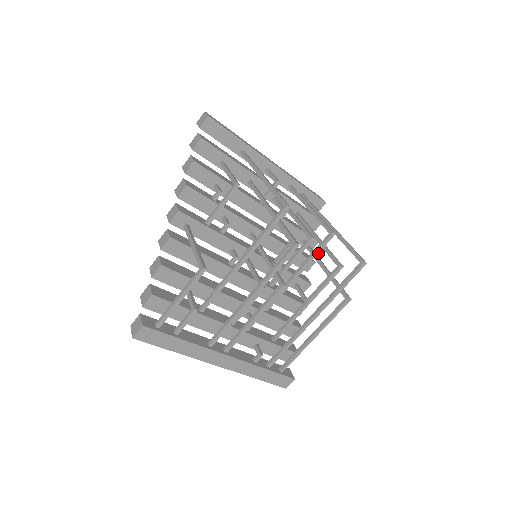
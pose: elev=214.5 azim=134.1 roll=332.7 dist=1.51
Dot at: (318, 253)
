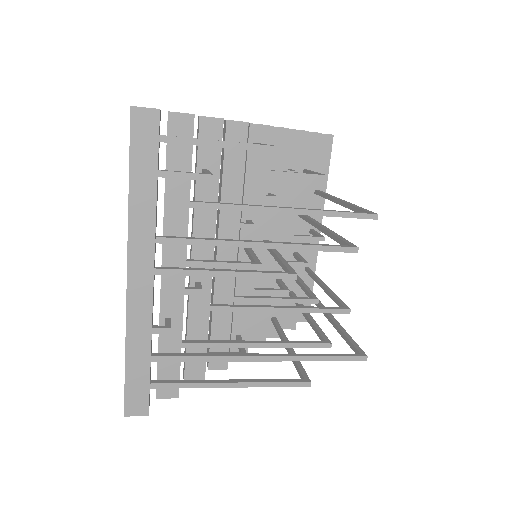
Dot at: (318, 312)
